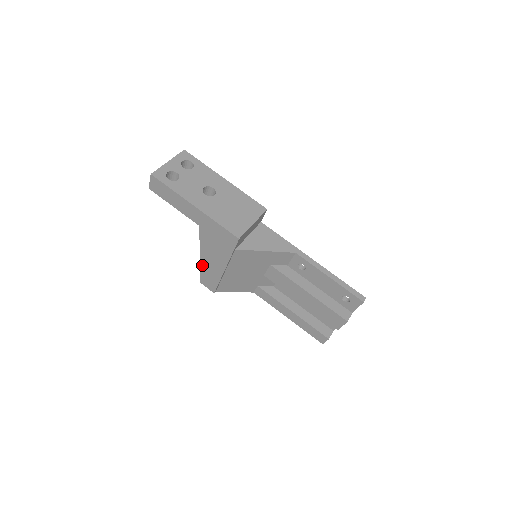
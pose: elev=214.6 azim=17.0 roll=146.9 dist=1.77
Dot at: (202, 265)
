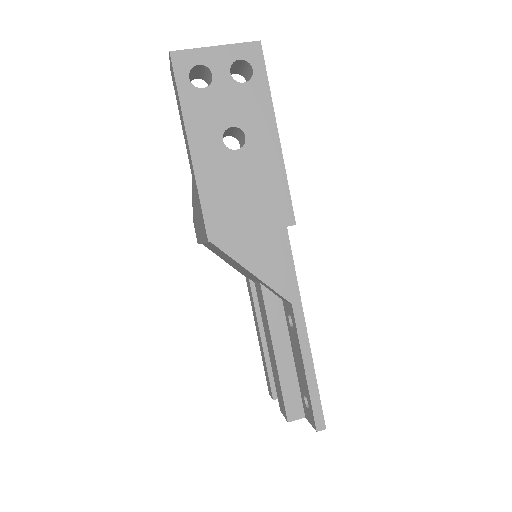
Dot at: (193, 209)
